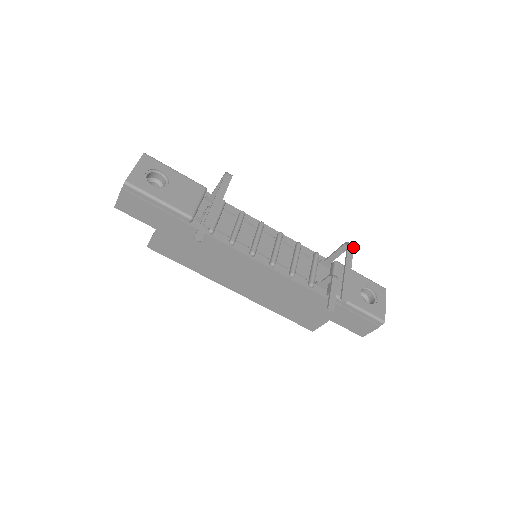
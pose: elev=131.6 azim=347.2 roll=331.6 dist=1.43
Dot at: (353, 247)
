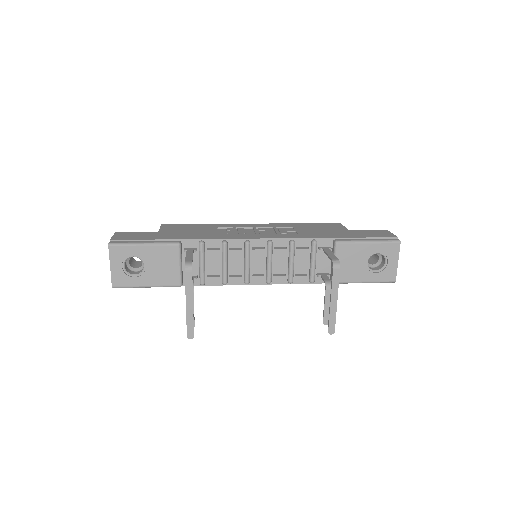
Dot at: (339, 269)
